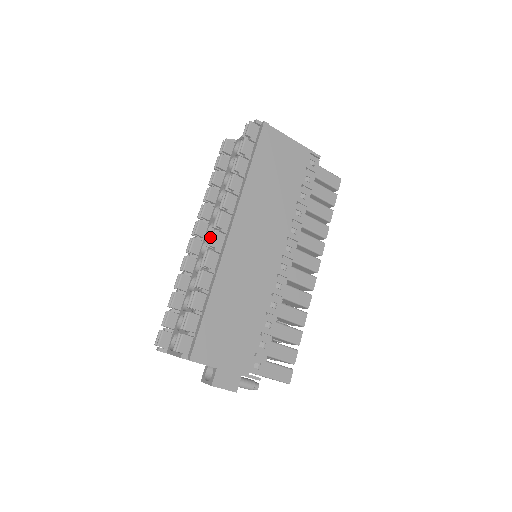
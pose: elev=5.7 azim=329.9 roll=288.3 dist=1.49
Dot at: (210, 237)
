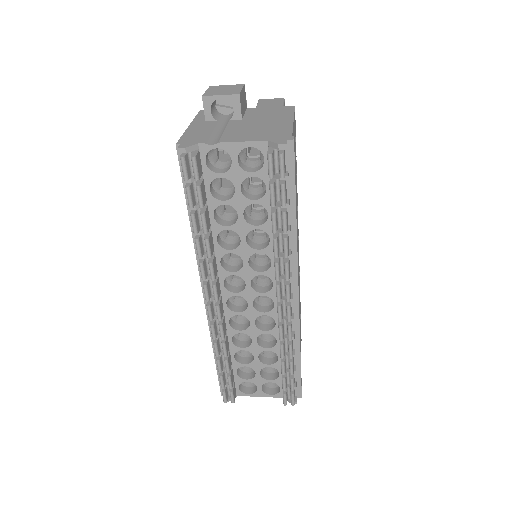
Dot at: (281, 313)
